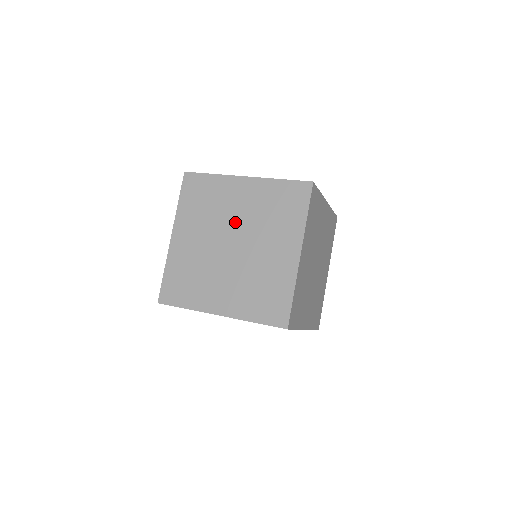
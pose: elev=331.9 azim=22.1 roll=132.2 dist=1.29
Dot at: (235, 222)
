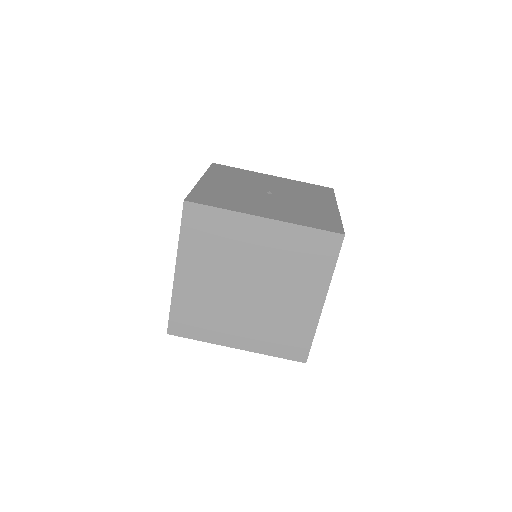
Dot at: (252, 266)
